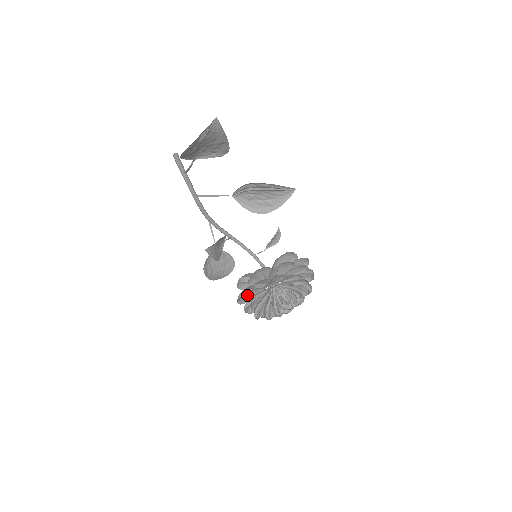
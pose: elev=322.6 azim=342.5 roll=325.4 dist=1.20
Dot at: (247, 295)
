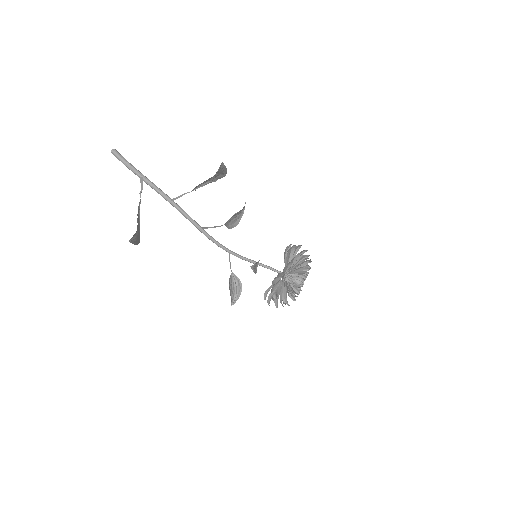
Dot at: occluded
